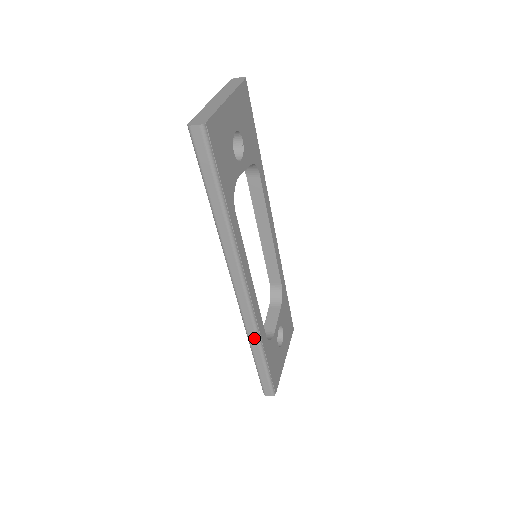
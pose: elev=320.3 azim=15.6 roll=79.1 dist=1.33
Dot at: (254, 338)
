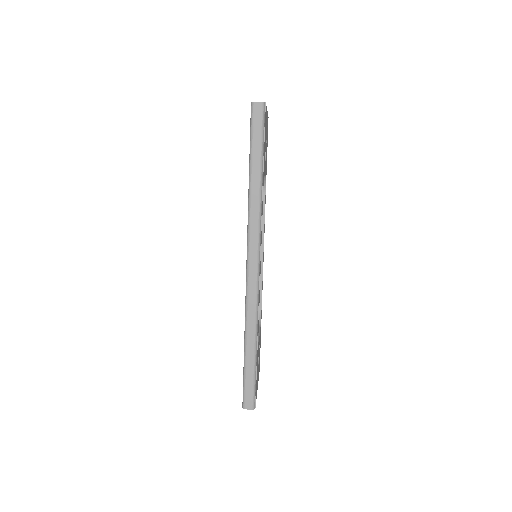
Dot at: (252, 324)
